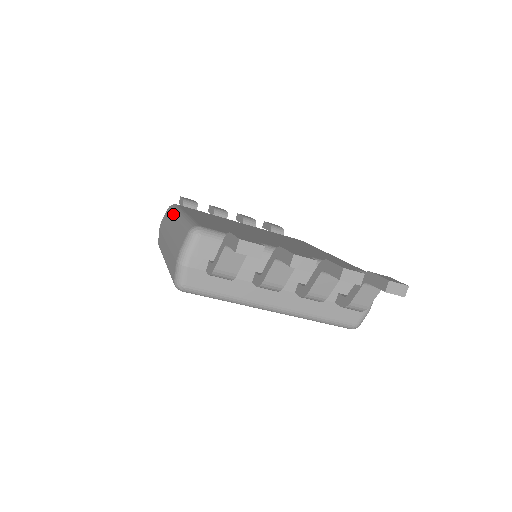
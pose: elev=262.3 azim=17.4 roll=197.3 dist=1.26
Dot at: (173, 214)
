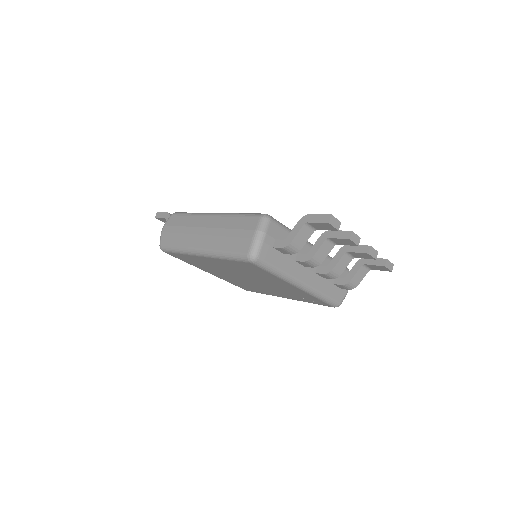
Dot at: (198, 215)
